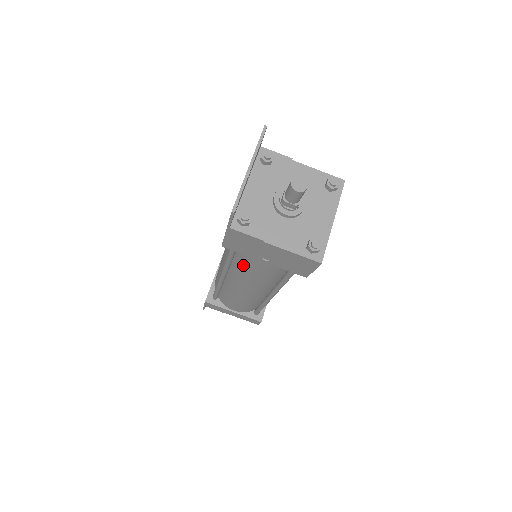
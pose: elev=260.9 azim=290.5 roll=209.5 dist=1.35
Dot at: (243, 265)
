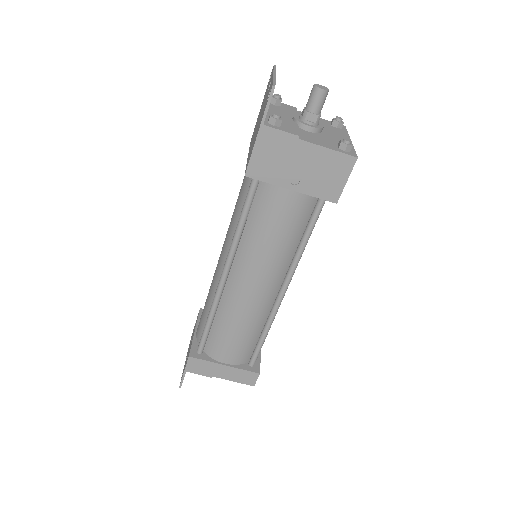
Dot at: (259, 224)
